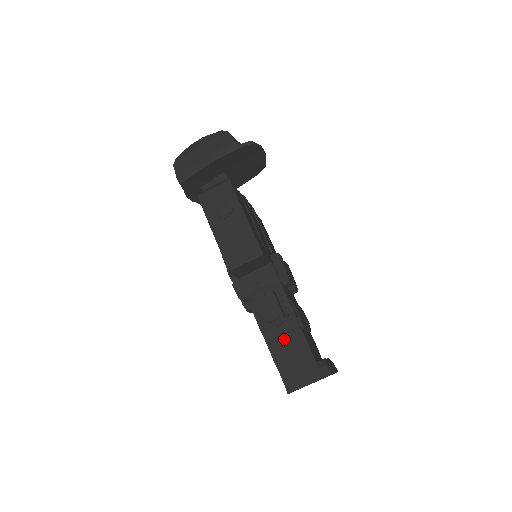
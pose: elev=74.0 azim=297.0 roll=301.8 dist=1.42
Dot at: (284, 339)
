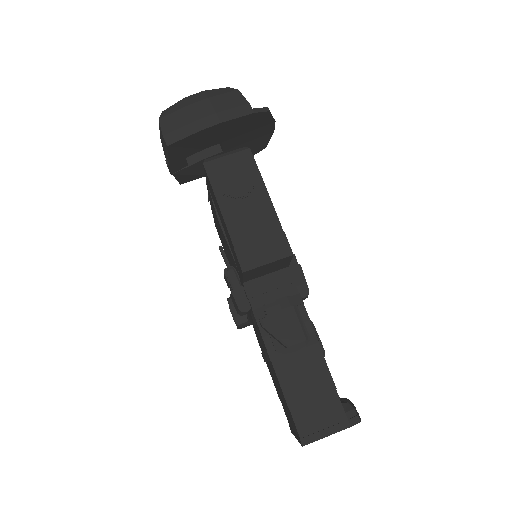
Dot at: (301, 370)
